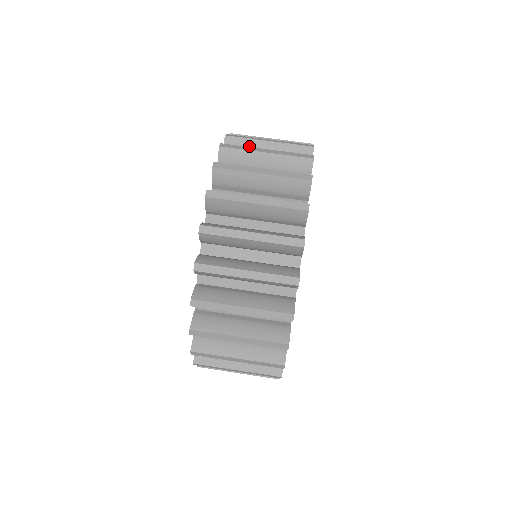
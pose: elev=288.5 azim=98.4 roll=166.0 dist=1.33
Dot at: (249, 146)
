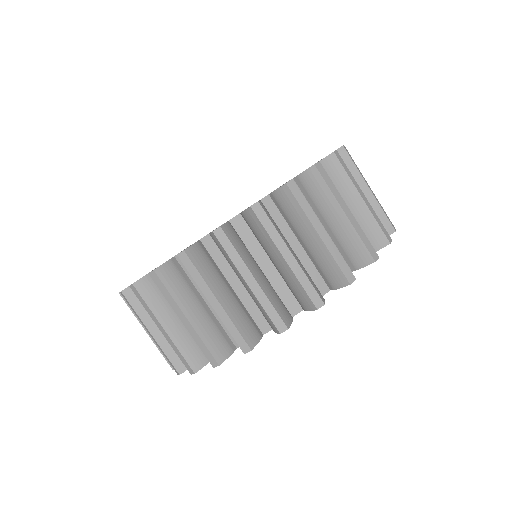
Dot at: (264, 239)
